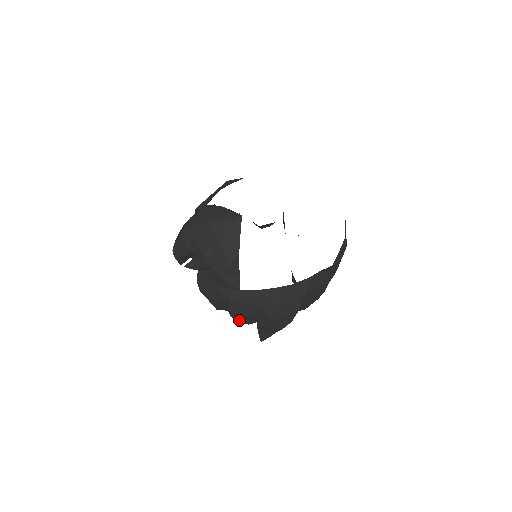
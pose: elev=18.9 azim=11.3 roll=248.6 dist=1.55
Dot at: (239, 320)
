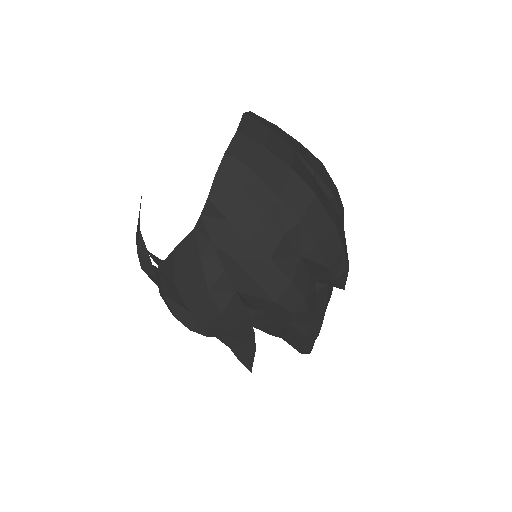
Dot at: occluded
